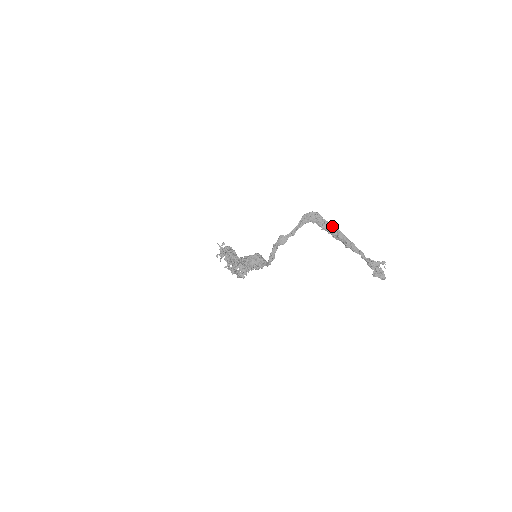
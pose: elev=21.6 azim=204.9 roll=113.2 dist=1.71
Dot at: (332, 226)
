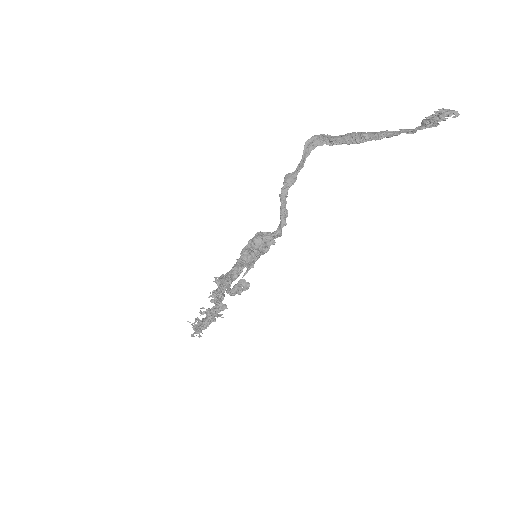
Dot at: (348, 134)
